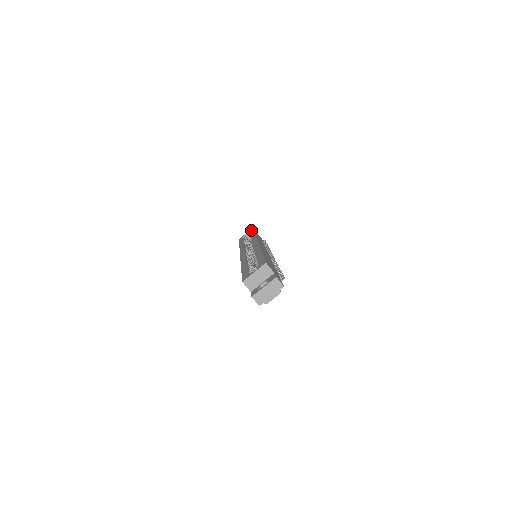
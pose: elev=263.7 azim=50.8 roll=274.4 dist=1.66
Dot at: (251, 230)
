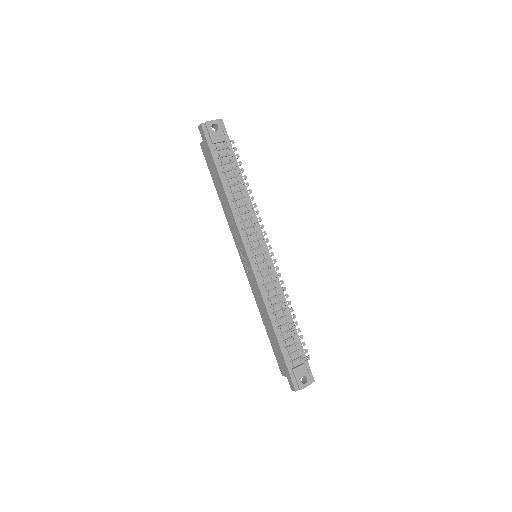
Dot at: occluded
